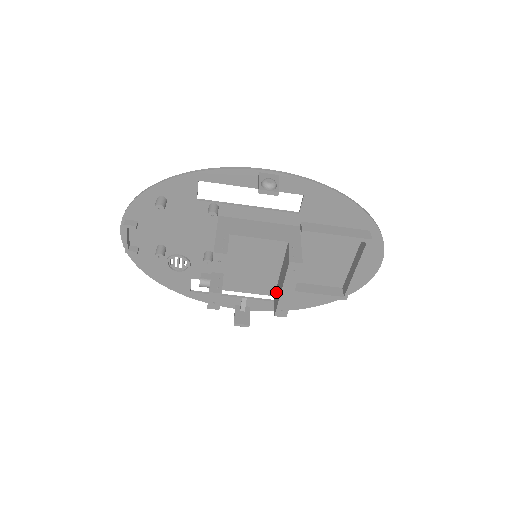
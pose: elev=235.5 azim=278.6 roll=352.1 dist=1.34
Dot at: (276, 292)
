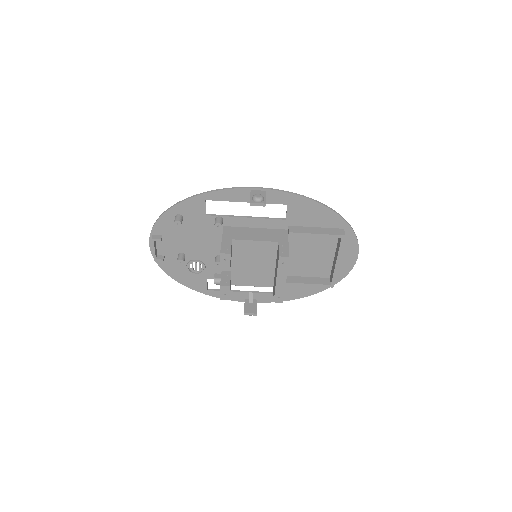
Dot at: (274, 283)
